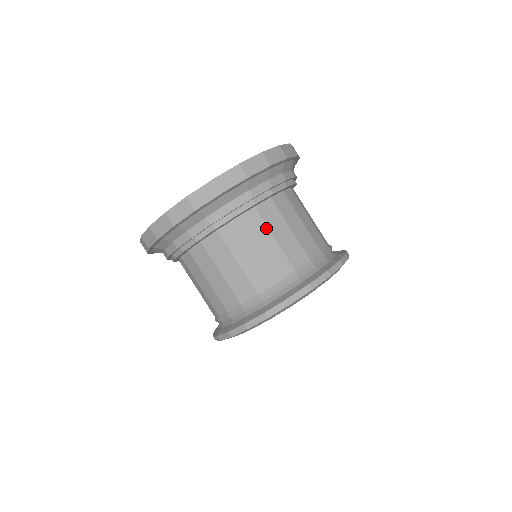
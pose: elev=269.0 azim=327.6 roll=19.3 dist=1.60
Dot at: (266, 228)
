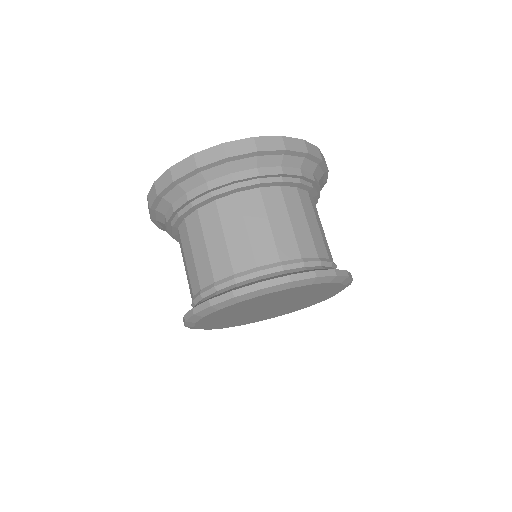
Dot at: (285, 208)
